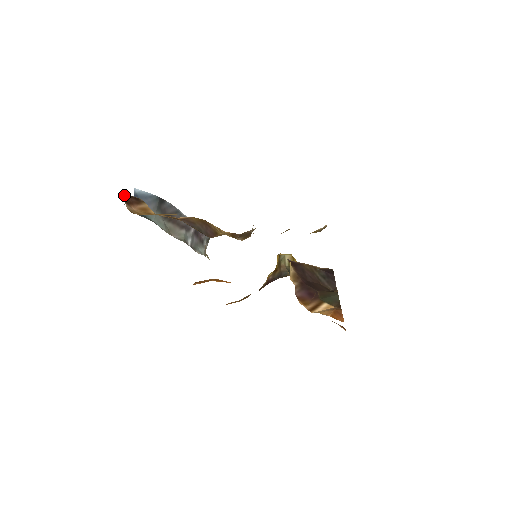
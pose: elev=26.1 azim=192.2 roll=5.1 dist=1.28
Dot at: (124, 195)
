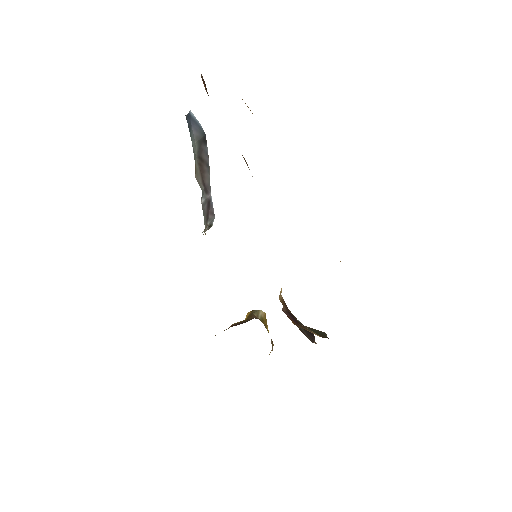
Dot at: occluded
